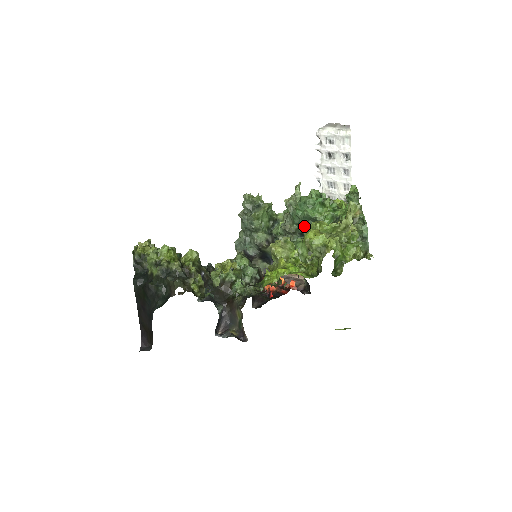
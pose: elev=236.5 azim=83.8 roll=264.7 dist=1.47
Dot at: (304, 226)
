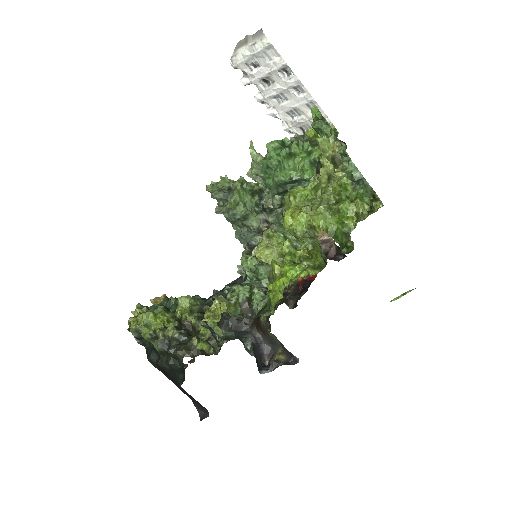
Dot at: (287, 191)
